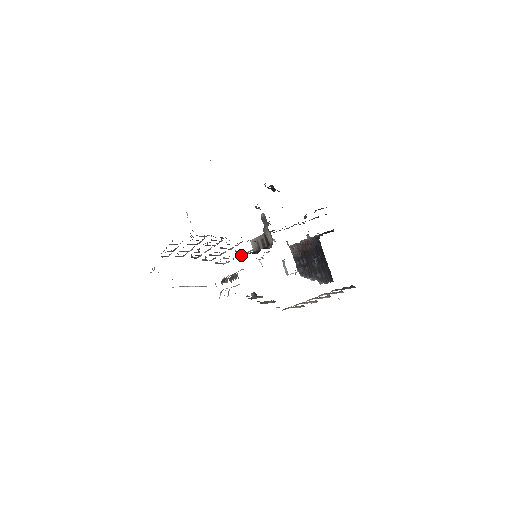
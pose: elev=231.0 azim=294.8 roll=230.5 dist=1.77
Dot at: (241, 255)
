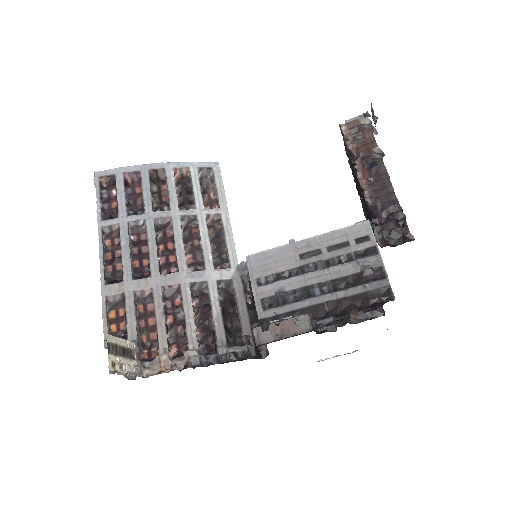
Dot at: (229, 267)
